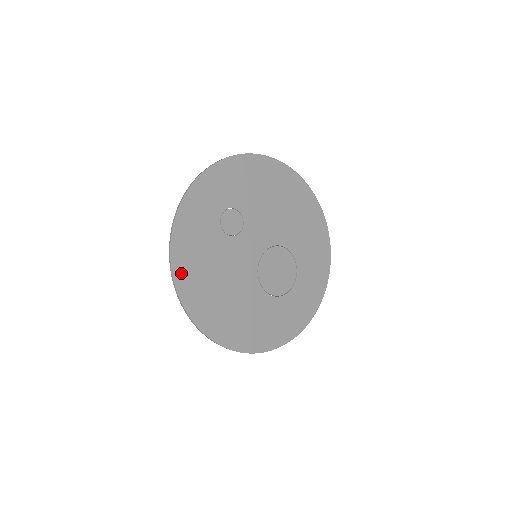
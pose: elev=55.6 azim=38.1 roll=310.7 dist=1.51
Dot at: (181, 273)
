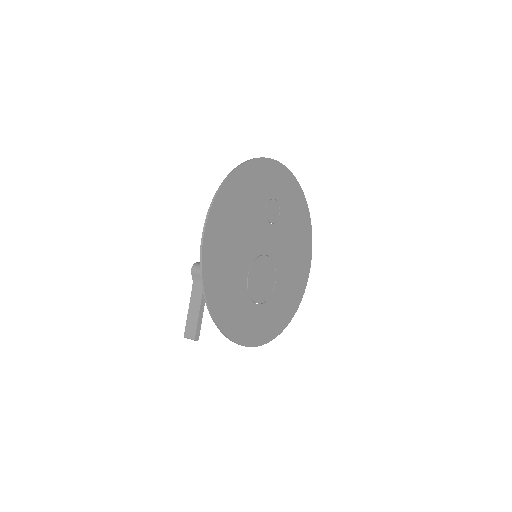
Dot at: (233, 182)
